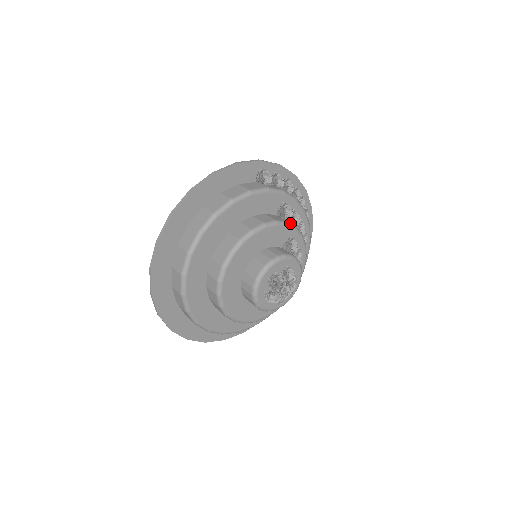
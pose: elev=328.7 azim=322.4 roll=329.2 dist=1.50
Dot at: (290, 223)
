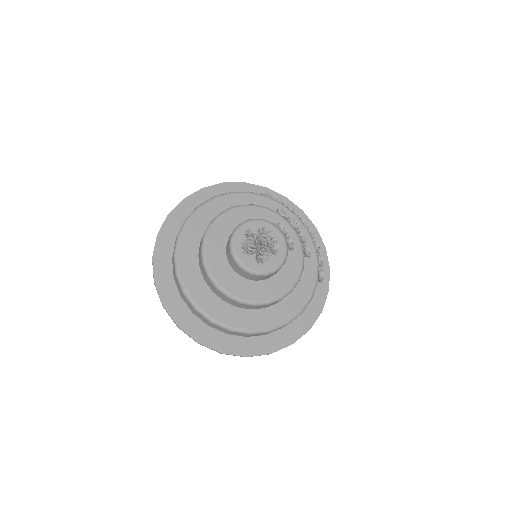
Dot at: (282, 216)
